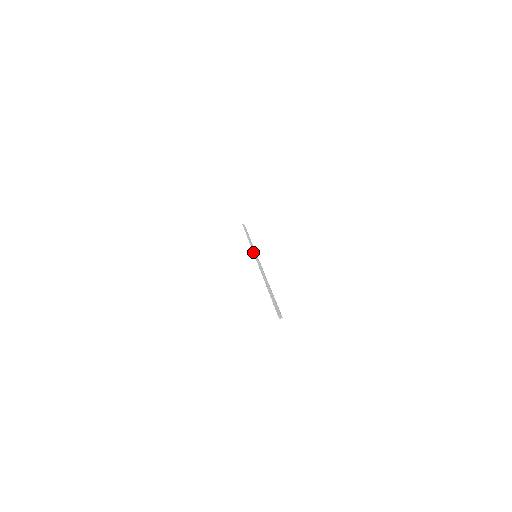
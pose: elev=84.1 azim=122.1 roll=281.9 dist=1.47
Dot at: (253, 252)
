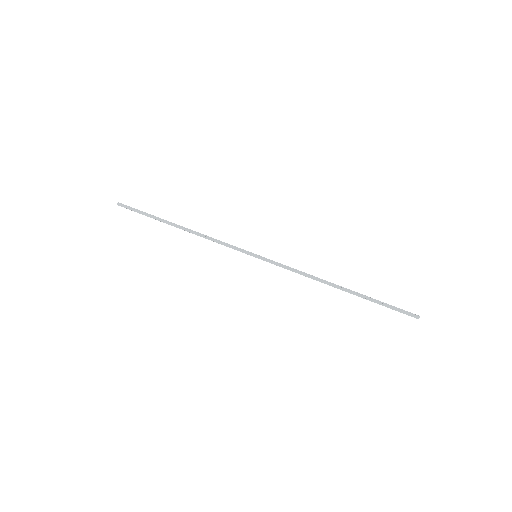
Dot at: occluded
